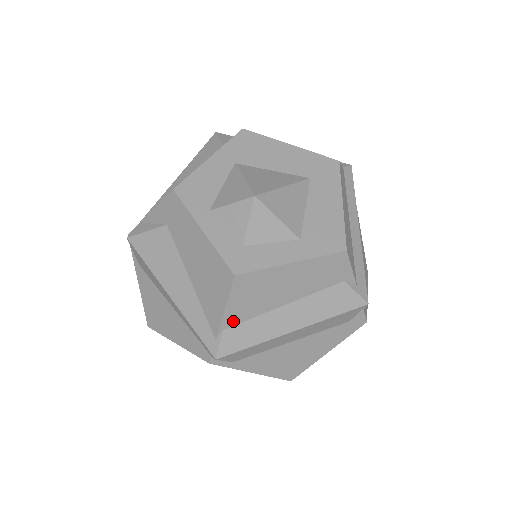
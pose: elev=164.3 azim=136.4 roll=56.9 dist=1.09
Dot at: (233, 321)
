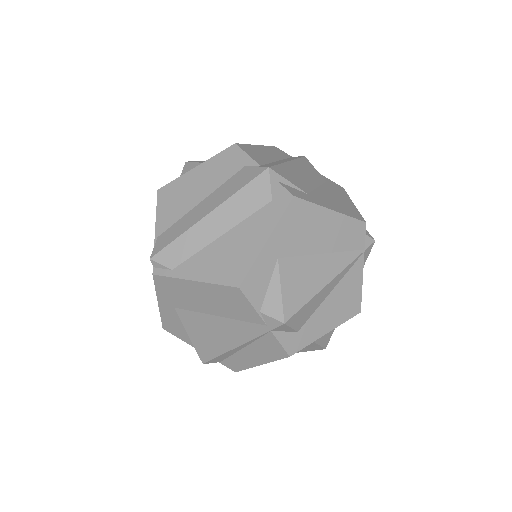
Dot at: (164, 227)
